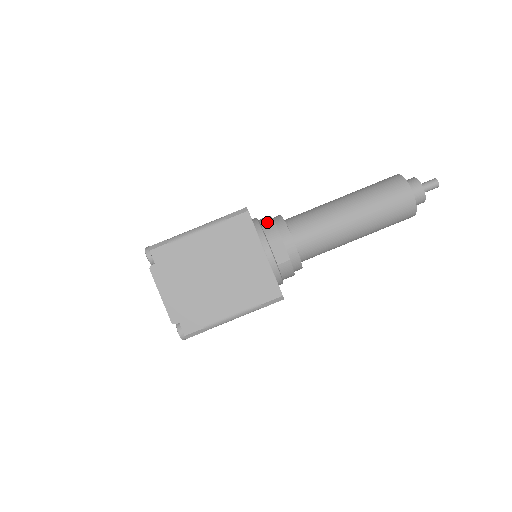
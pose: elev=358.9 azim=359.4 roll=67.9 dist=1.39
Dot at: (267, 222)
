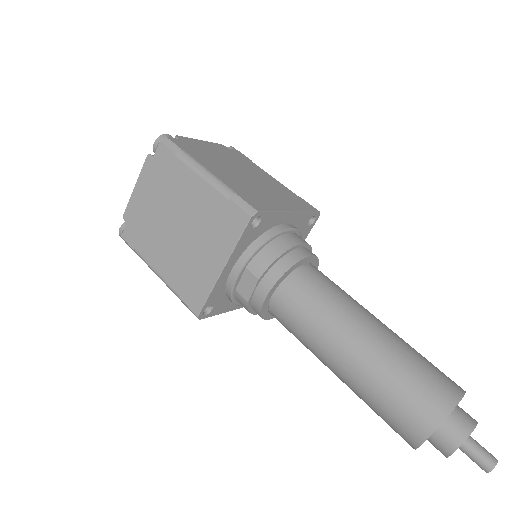
Dot at: (278, 246)
